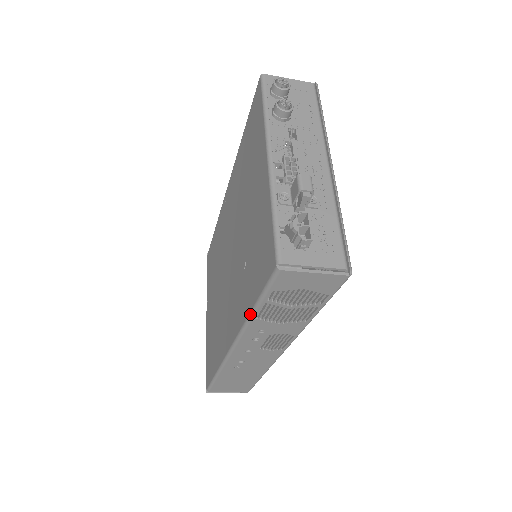
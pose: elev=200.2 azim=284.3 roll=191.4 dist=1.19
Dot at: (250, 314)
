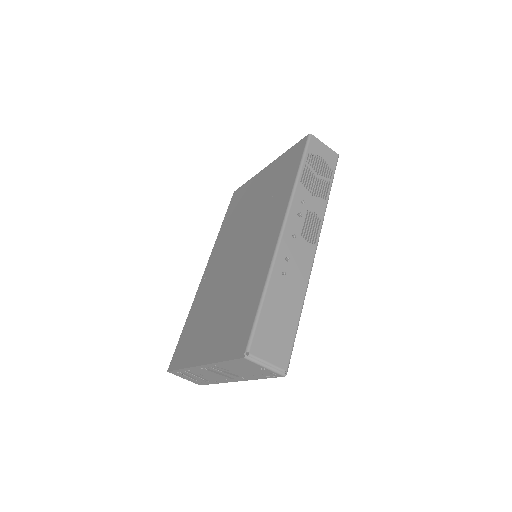
Dot at: (297, 177)
